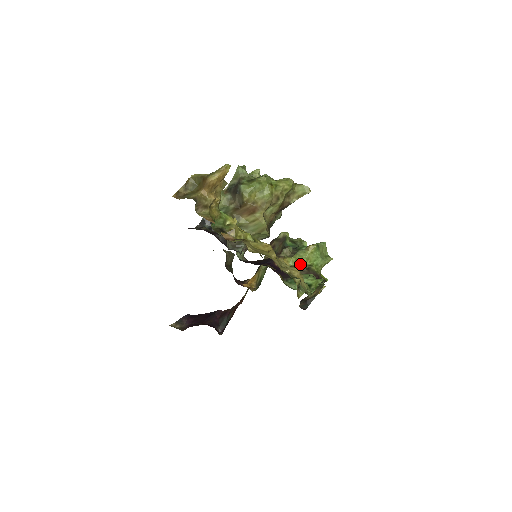
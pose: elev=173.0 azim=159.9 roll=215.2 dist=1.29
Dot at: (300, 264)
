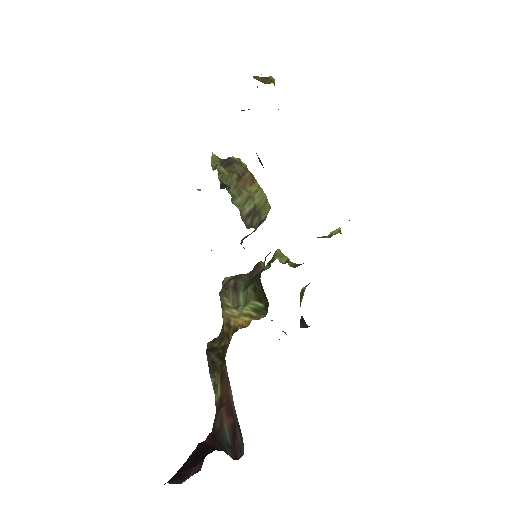
Dot at: (288, 260)
